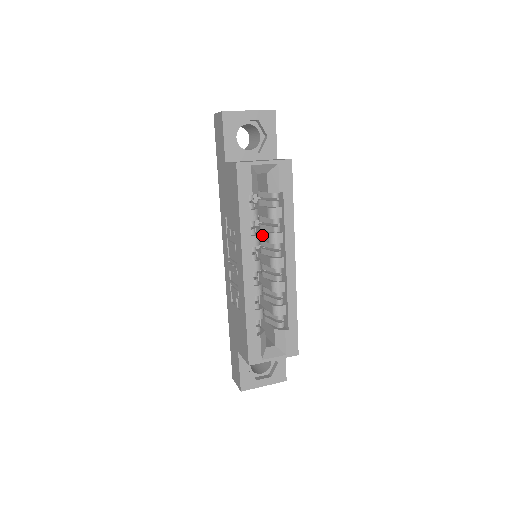
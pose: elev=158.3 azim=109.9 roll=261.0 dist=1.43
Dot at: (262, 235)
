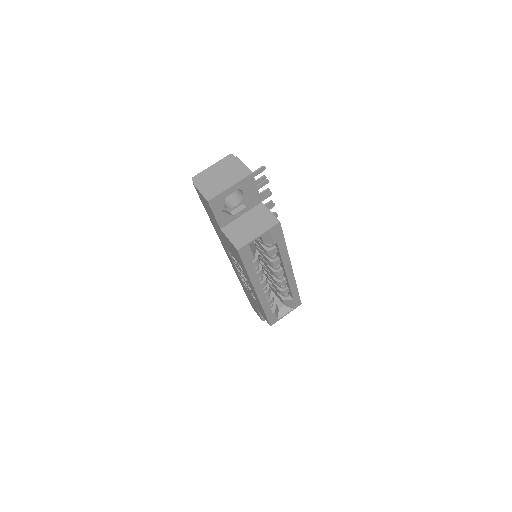
Dot at: (261, 253)
